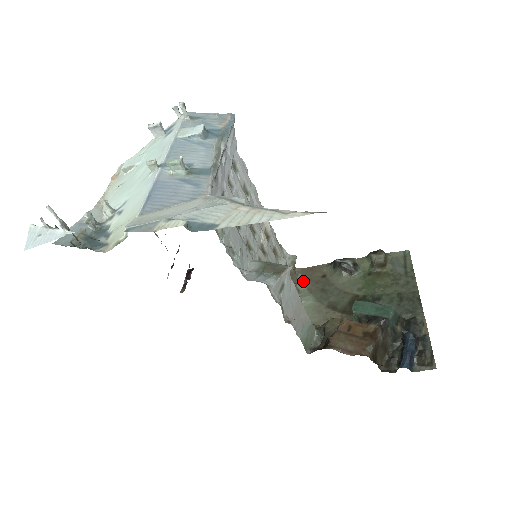
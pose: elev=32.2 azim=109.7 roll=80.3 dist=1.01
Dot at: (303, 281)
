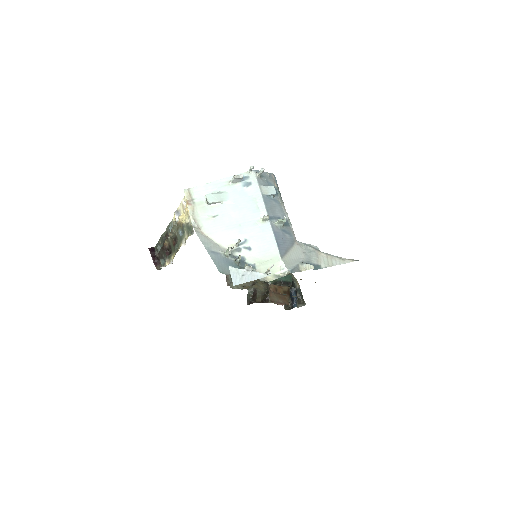
Dot at: occluded
